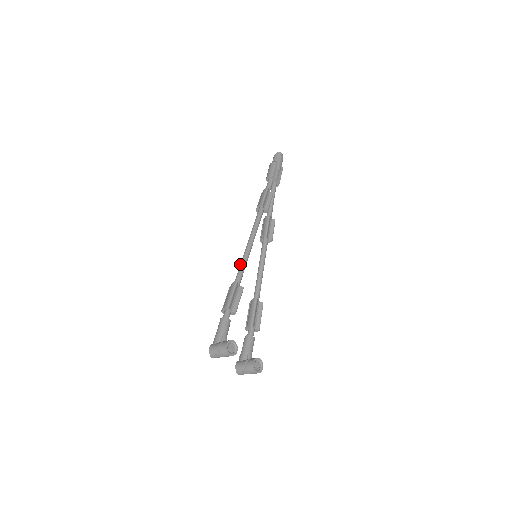
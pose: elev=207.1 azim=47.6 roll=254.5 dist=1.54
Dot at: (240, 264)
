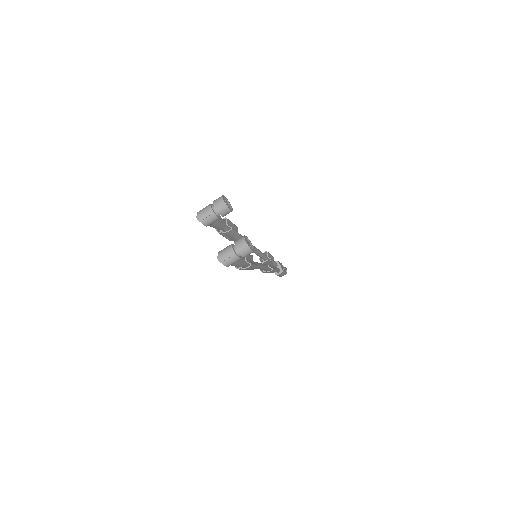
Dot at: occluded
